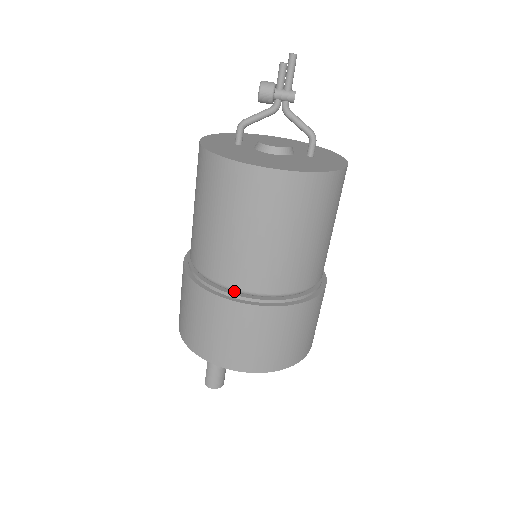
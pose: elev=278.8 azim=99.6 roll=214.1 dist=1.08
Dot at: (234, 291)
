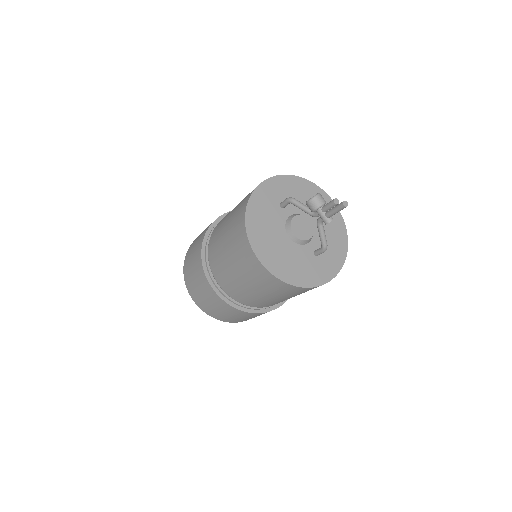
Dot at: (213, 275)
